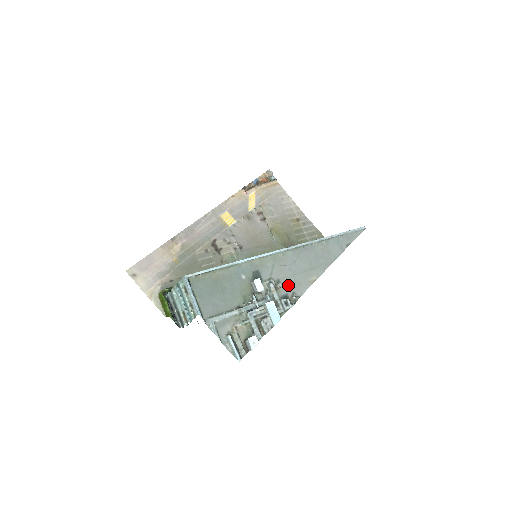
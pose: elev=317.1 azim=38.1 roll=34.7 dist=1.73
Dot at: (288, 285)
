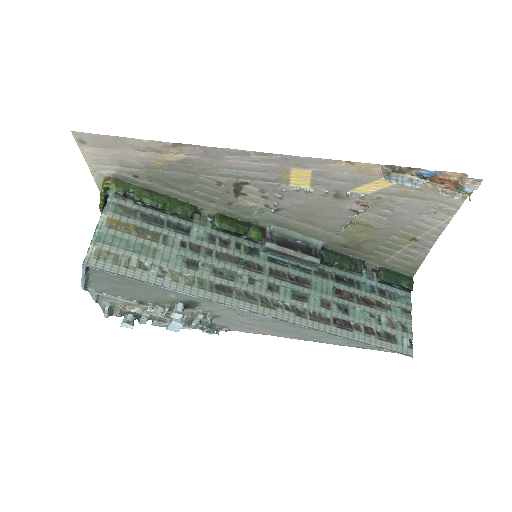
Dot at: (227, 322)
